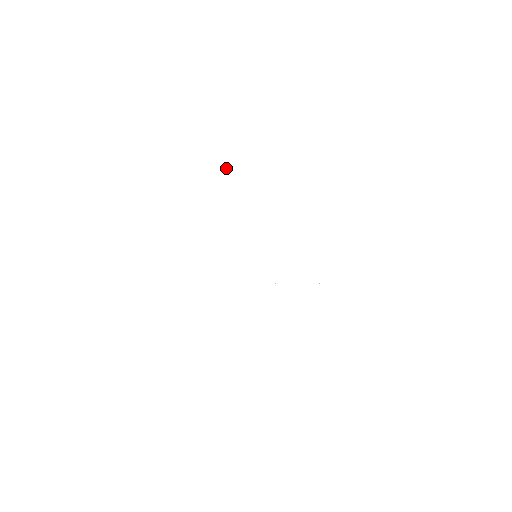
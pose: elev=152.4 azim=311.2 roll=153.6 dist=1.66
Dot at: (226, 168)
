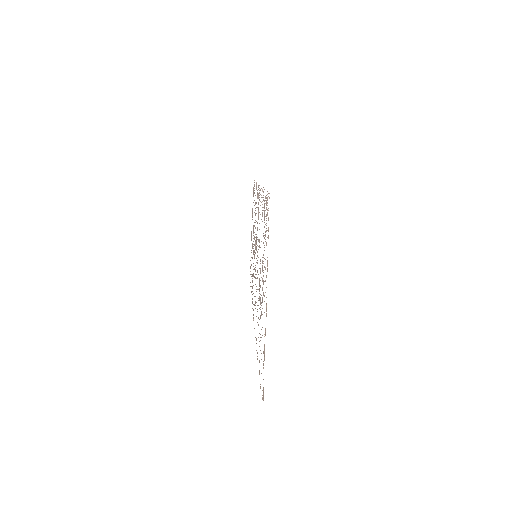
Dot at: occluded
